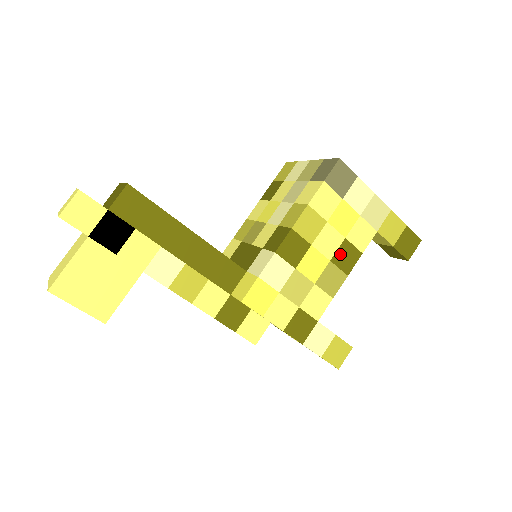
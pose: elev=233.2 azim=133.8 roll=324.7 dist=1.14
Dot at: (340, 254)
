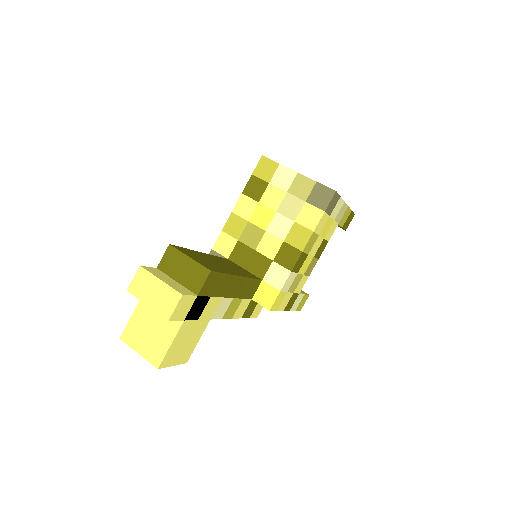
Dot at: (319, 249)
